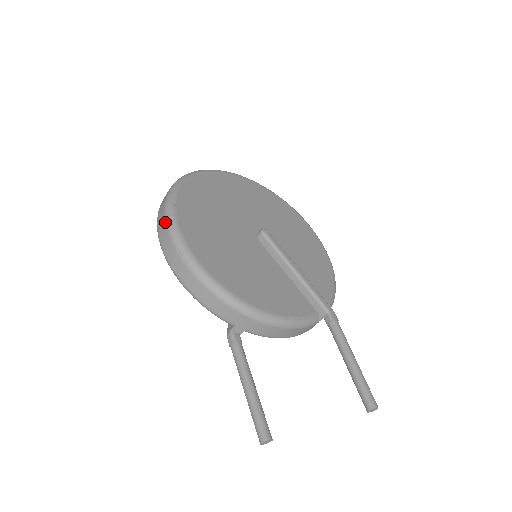
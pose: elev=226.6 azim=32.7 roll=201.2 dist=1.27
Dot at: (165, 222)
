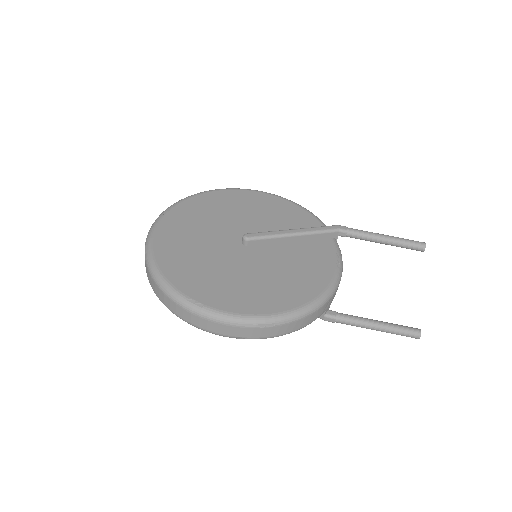
Dot at: (219, 324)
